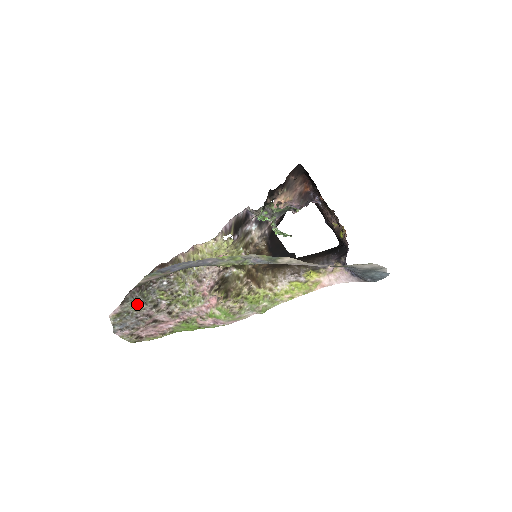
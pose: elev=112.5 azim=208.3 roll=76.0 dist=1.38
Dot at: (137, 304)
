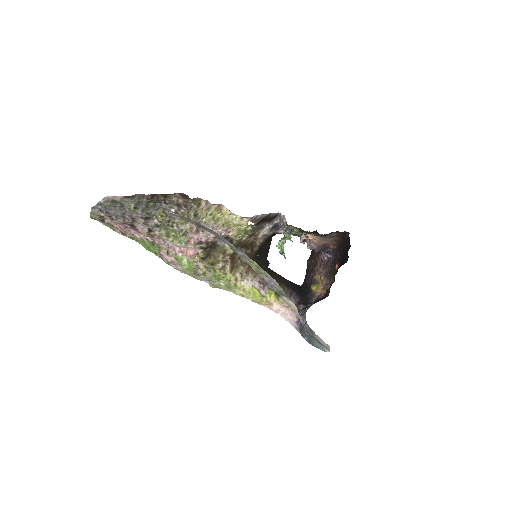
Dot at: (136, 206)
